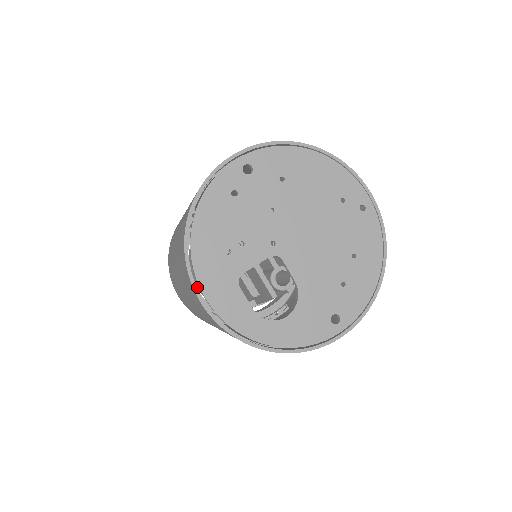
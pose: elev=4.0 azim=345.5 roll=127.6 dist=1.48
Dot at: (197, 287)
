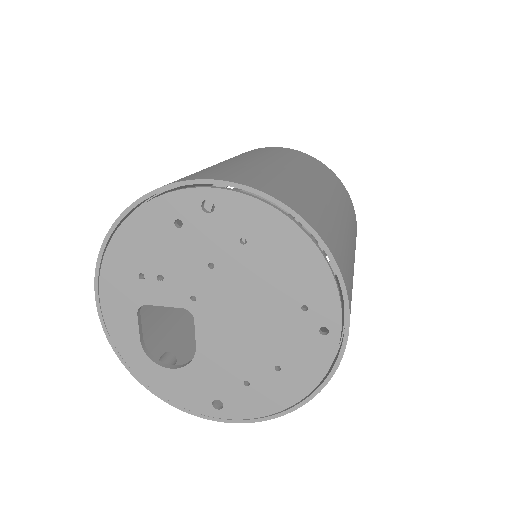
Dot at: occluded
